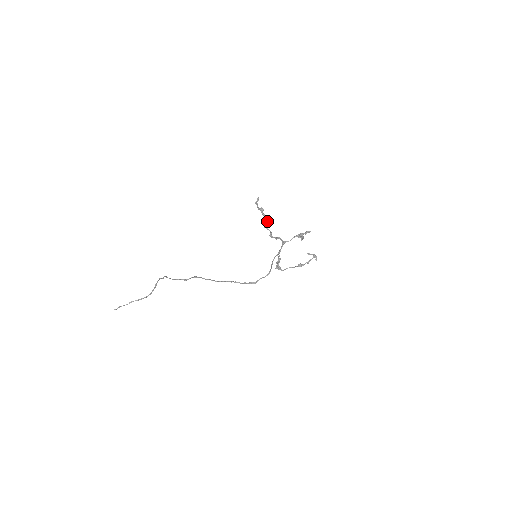
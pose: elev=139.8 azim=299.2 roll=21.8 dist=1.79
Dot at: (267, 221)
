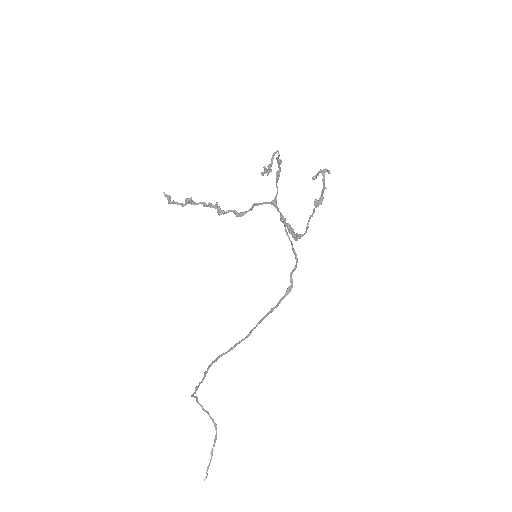
Dot at: (213, 205)
